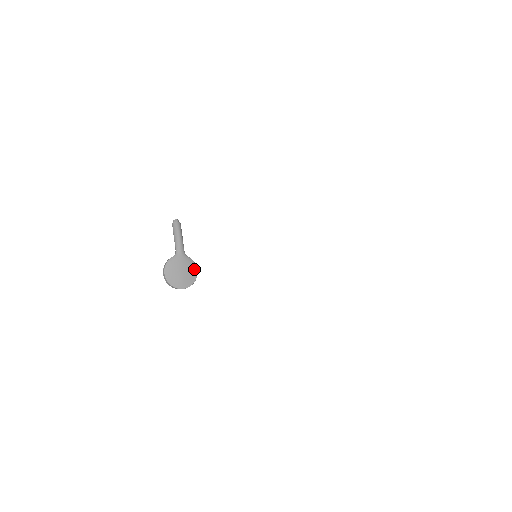
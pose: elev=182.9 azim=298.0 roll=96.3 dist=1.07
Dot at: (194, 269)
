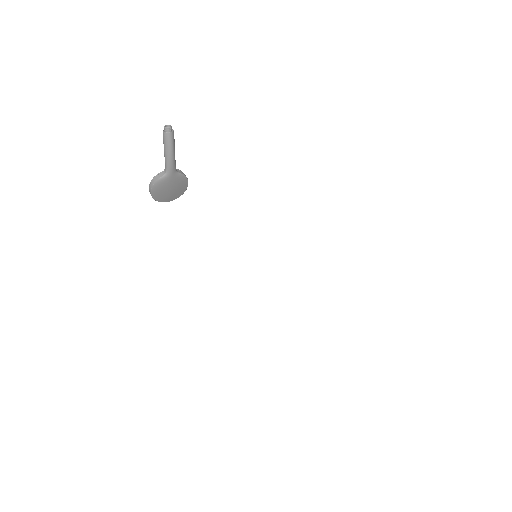
Dot at: (185, 183)
